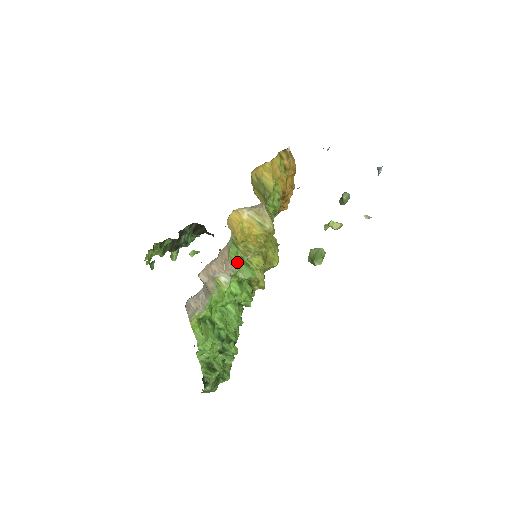
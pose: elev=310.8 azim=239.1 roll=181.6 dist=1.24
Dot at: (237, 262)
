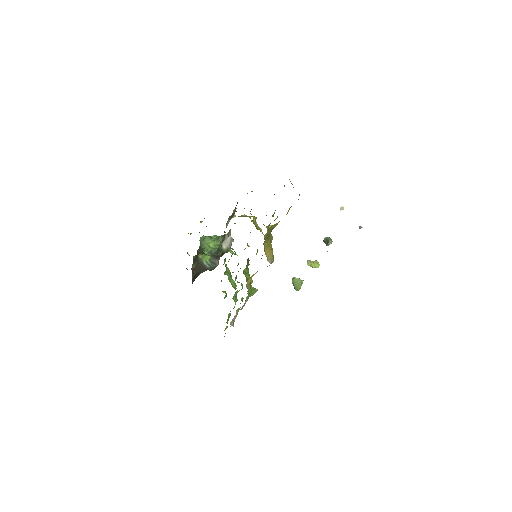
Dot at: (249, 296)
